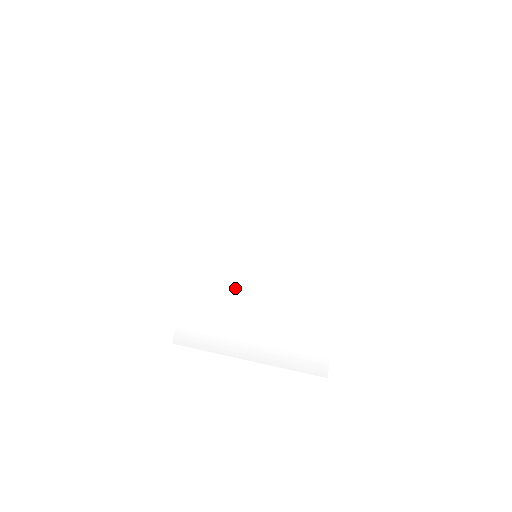
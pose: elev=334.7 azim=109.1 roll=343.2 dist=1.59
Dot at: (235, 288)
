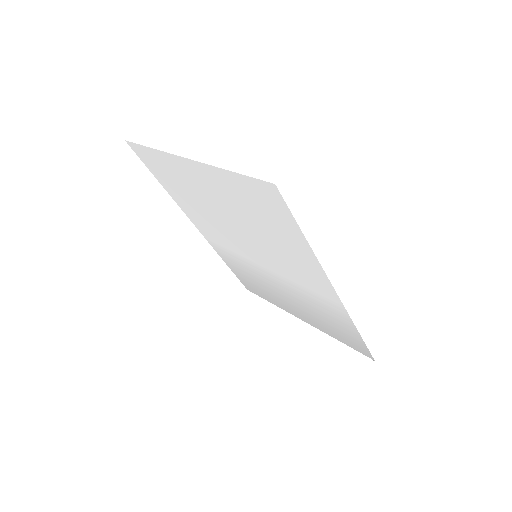
Dot at: (259, 273)
